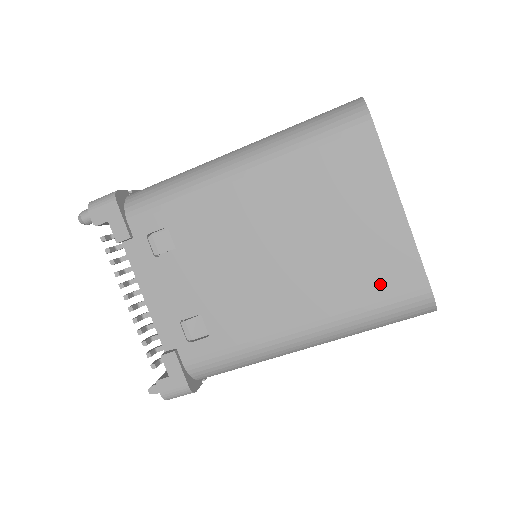
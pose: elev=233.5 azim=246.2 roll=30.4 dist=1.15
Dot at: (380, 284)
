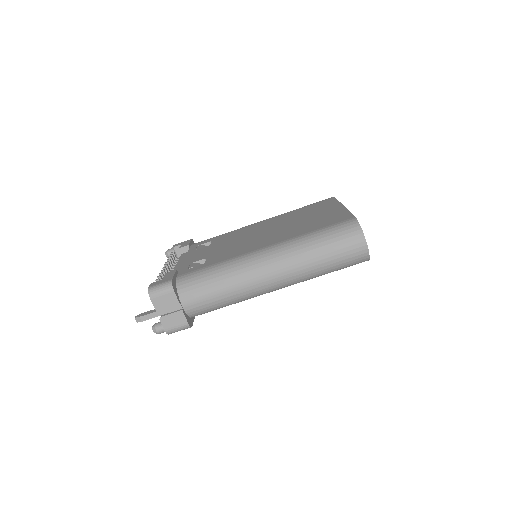
Dot at: (324, 224)
